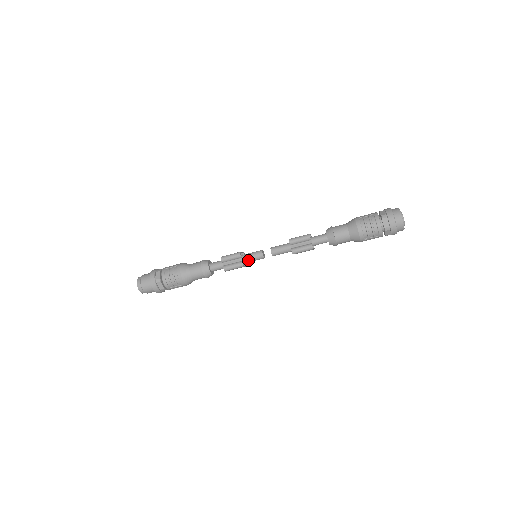
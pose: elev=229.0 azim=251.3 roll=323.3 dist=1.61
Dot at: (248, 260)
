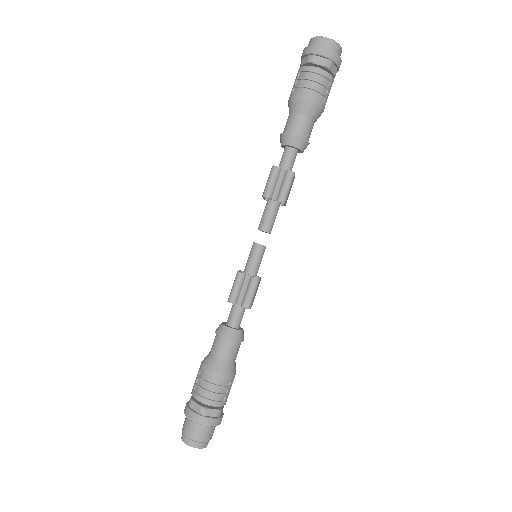
Dot at: (255, 269)
